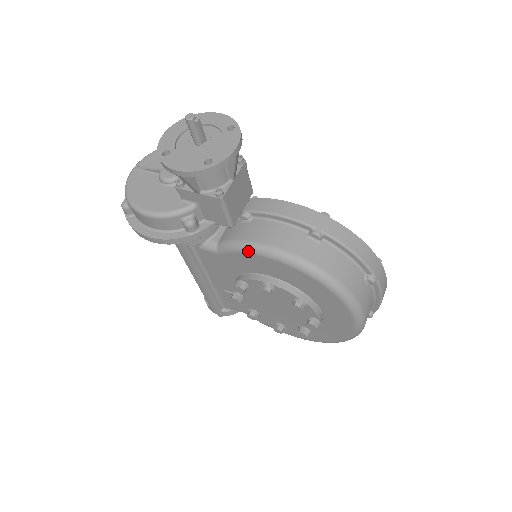
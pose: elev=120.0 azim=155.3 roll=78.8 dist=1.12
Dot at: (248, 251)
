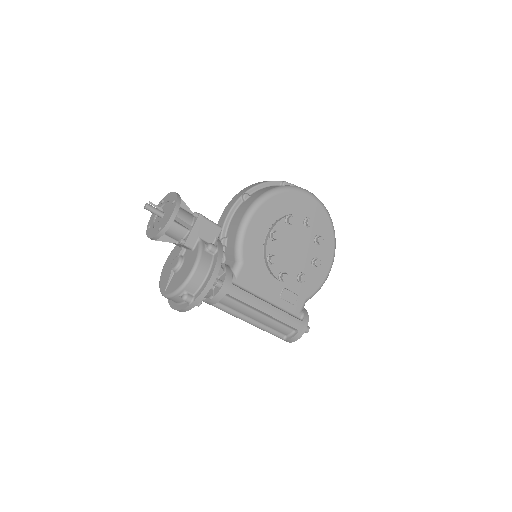
Dot at: (243, 233)
